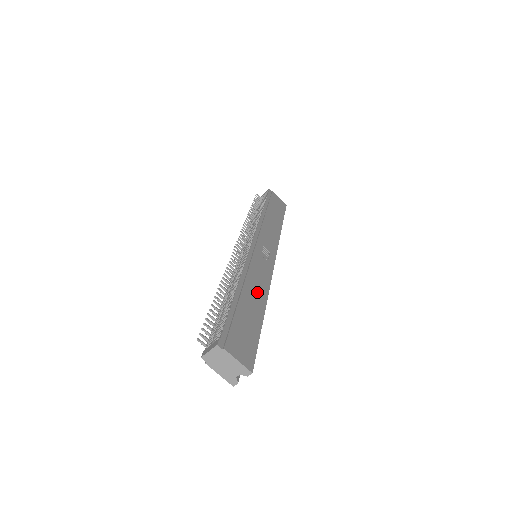
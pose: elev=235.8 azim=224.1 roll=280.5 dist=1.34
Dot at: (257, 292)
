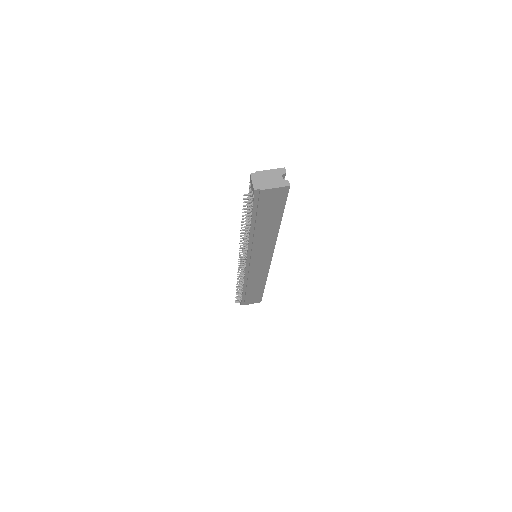
Dot at: occluded
